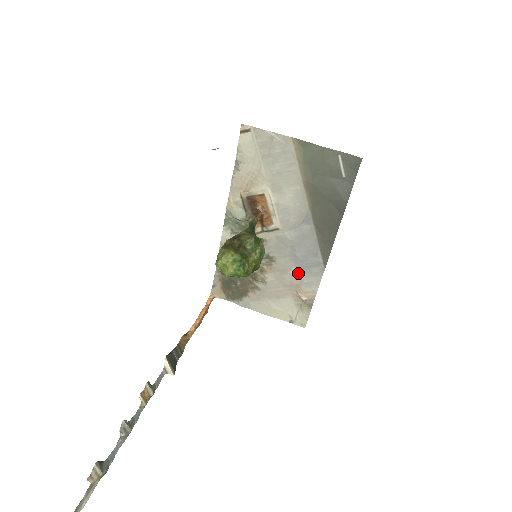
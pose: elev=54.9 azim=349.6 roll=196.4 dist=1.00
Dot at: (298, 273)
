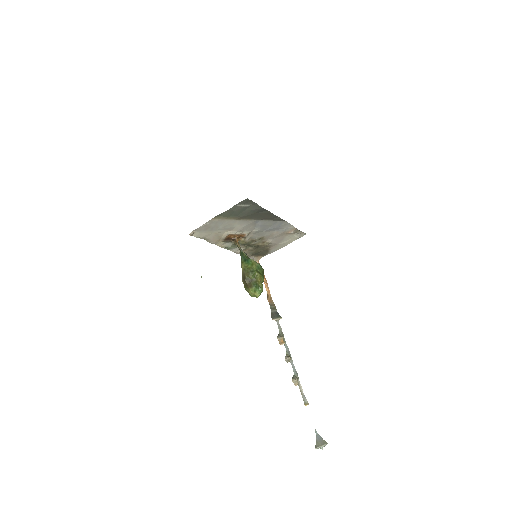
Dot at: (278, 231)
